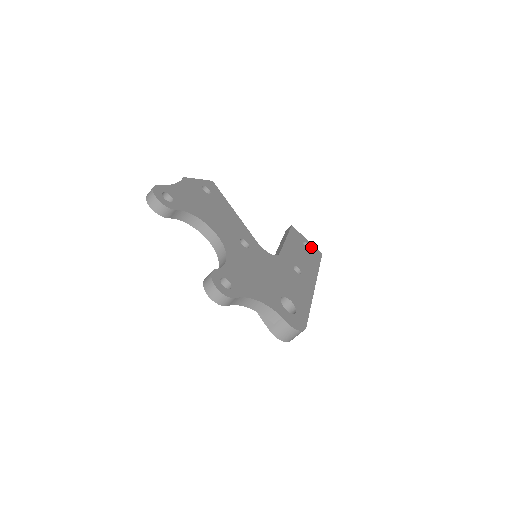
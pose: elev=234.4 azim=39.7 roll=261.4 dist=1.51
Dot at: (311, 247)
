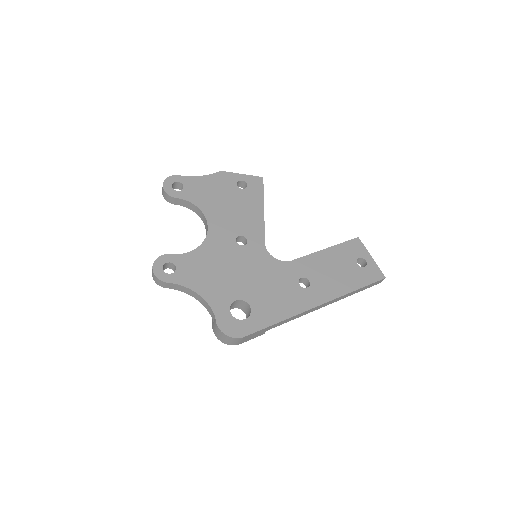
Dot at: (369, 266)
